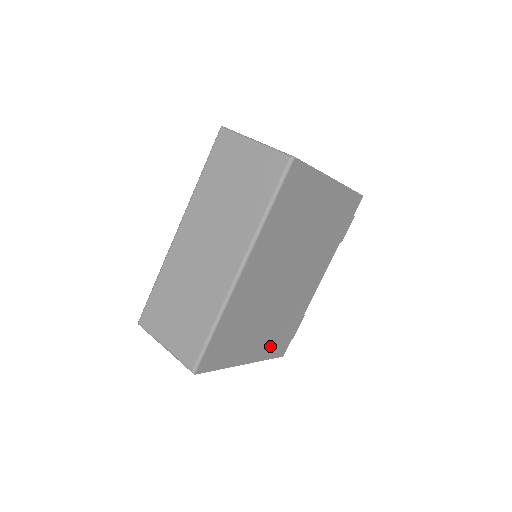
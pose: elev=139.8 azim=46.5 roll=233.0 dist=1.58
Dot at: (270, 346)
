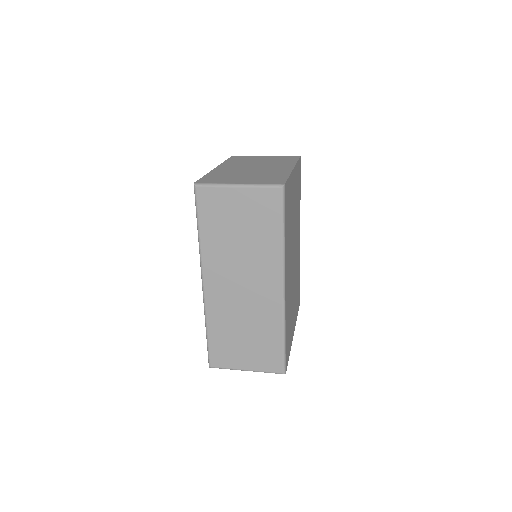
Dot at: (296, 309)
